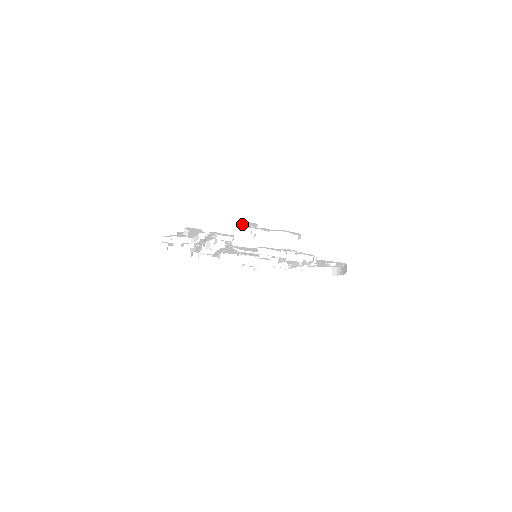
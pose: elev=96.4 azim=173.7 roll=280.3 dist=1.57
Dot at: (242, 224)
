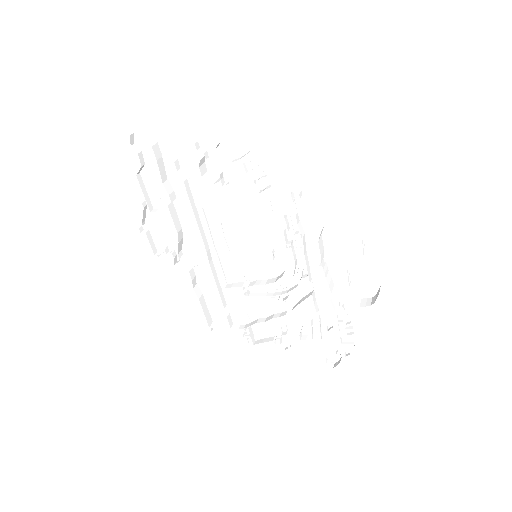
Dot at: (215, 173)
